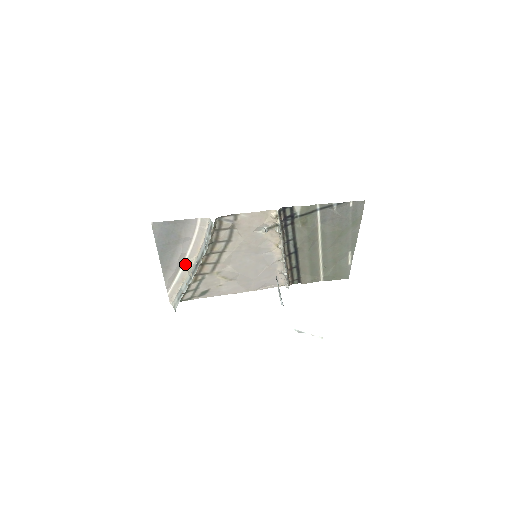
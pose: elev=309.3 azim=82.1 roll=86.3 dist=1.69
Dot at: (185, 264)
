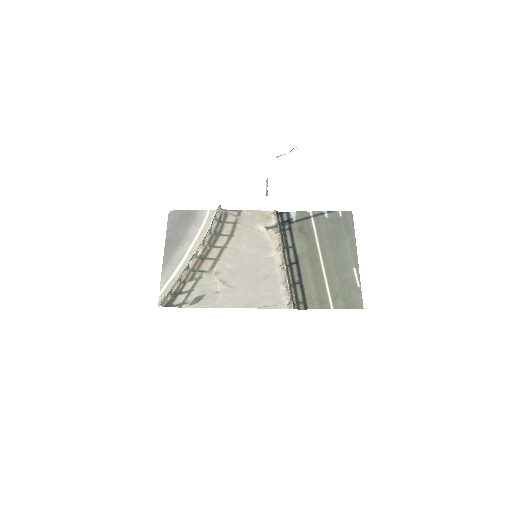
Dot at: (186, 258)
